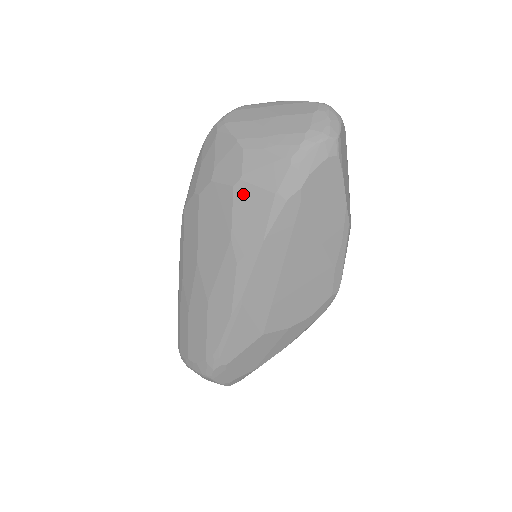
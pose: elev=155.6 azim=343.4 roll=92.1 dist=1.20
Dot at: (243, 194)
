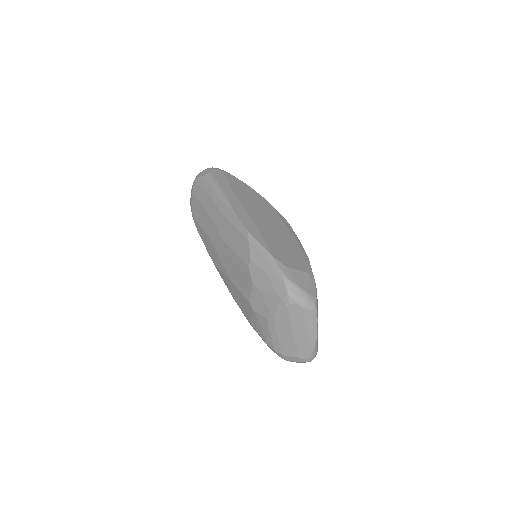
Dot at: (247, 305)
